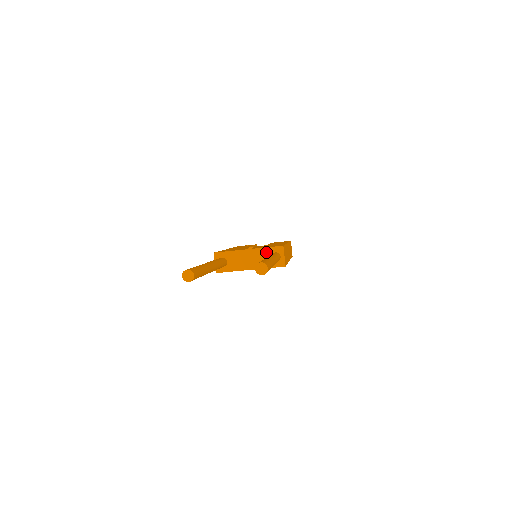
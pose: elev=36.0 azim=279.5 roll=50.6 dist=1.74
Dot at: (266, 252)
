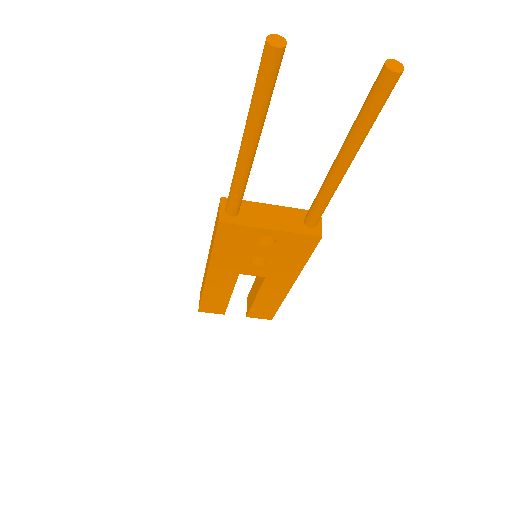
Dot at: (297, 214)
